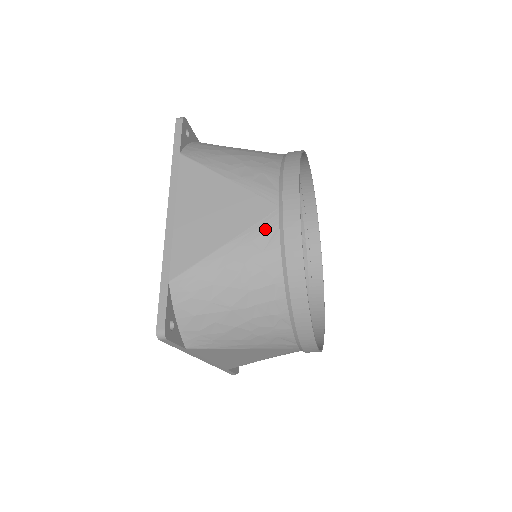
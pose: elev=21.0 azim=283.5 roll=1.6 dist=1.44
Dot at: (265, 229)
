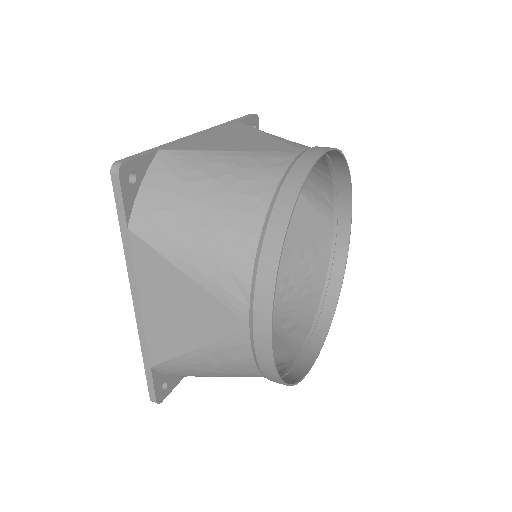
Dot at: (236, 344)
